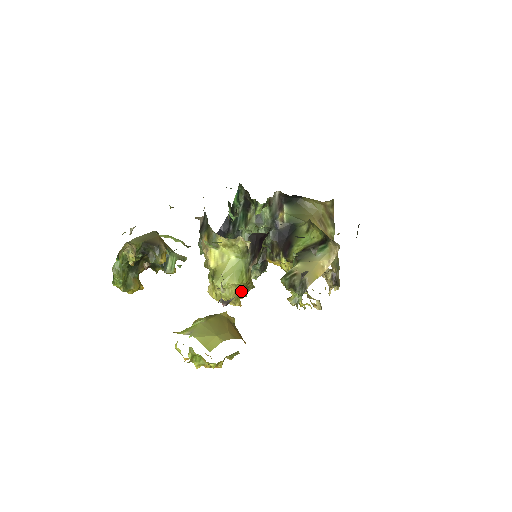
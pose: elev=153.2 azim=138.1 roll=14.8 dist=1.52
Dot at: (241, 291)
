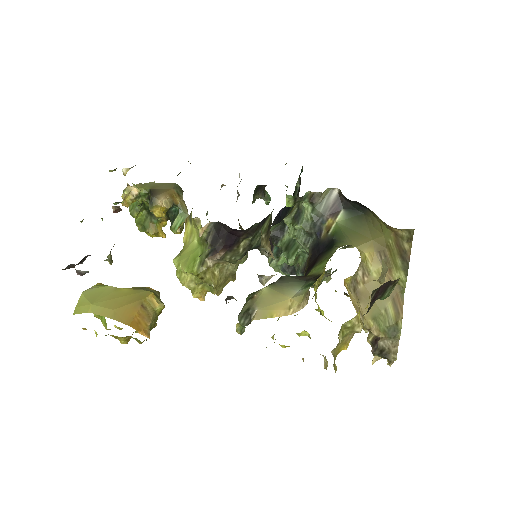
Dot at: (198, 283)
